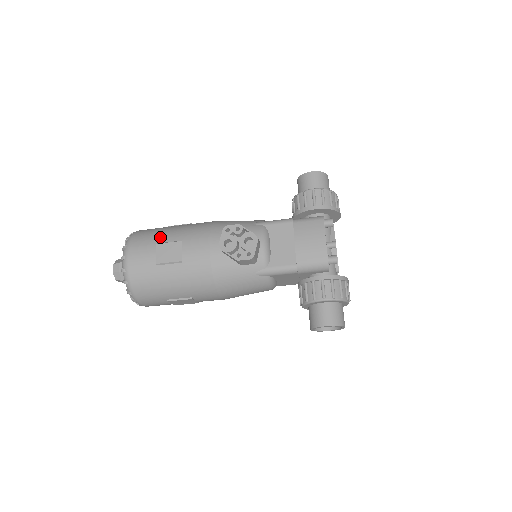
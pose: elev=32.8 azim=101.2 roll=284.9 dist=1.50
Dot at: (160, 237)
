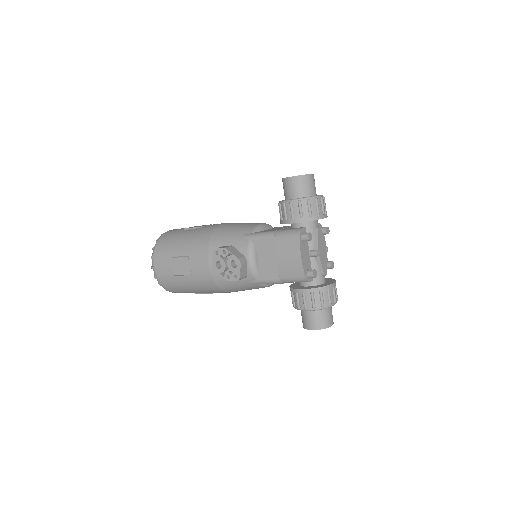
Dot at: (173, 250)
